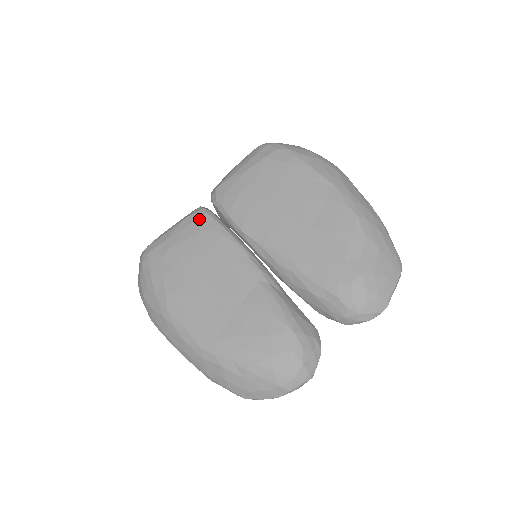
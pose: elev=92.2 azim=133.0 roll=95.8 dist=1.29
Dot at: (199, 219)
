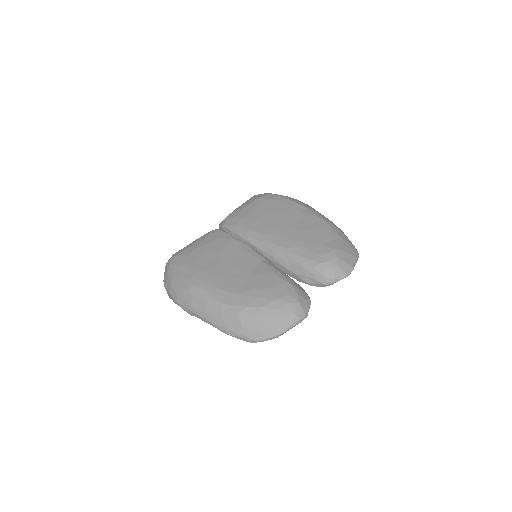
Dot at: (214, 233)
